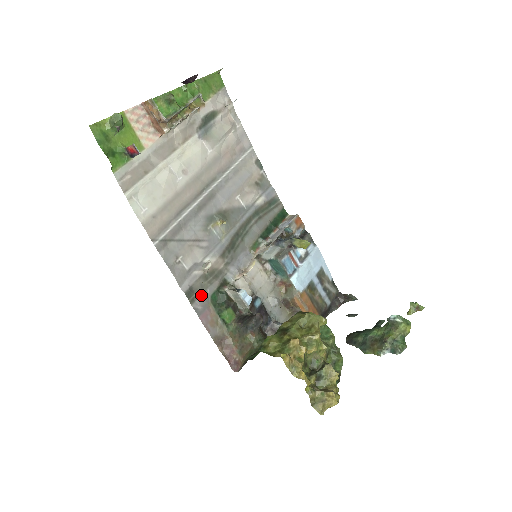
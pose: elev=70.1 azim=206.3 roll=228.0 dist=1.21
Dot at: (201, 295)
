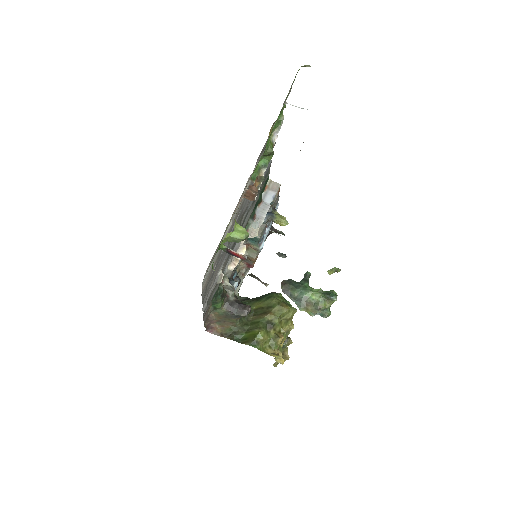
Dot at: occluded
